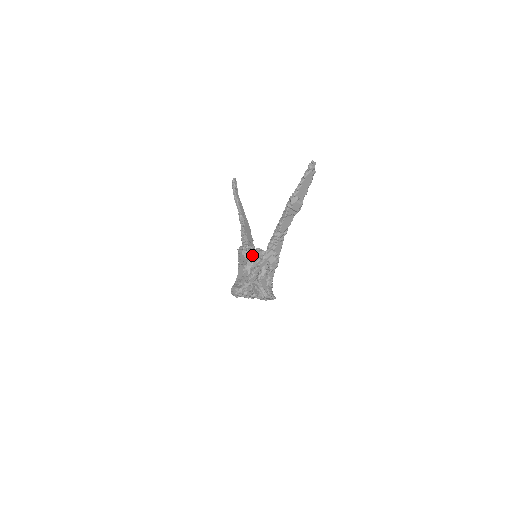
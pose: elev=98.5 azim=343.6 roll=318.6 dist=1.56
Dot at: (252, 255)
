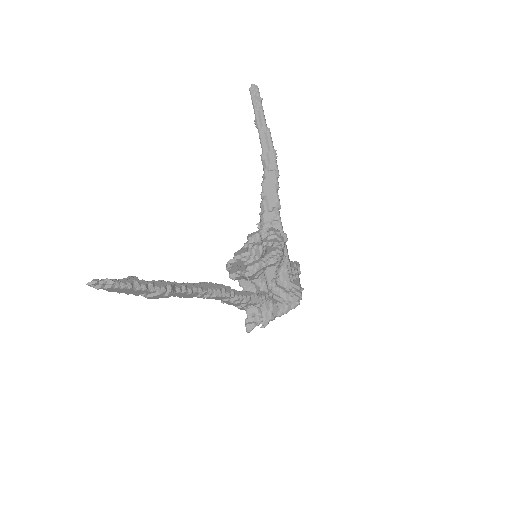
Dot at: occluded
